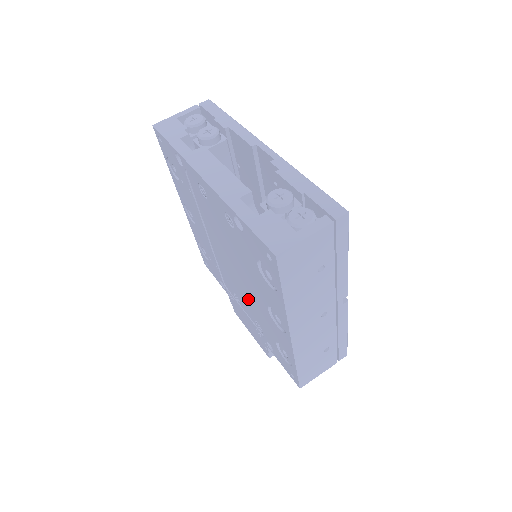
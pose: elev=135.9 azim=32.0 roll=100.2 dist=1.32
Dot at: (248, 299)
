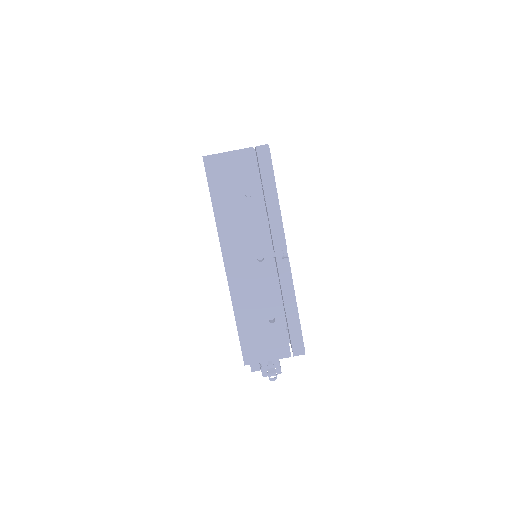
Dot at: occluded
